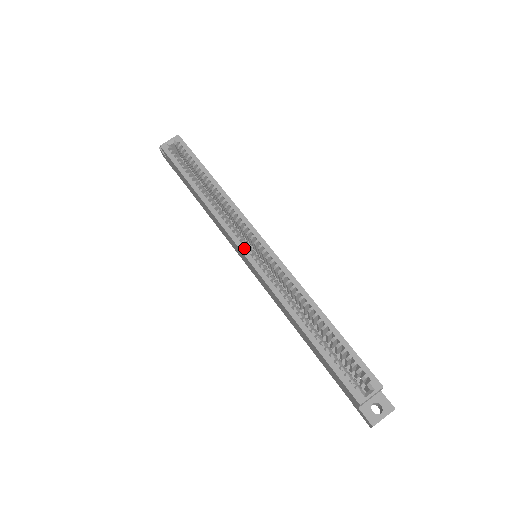
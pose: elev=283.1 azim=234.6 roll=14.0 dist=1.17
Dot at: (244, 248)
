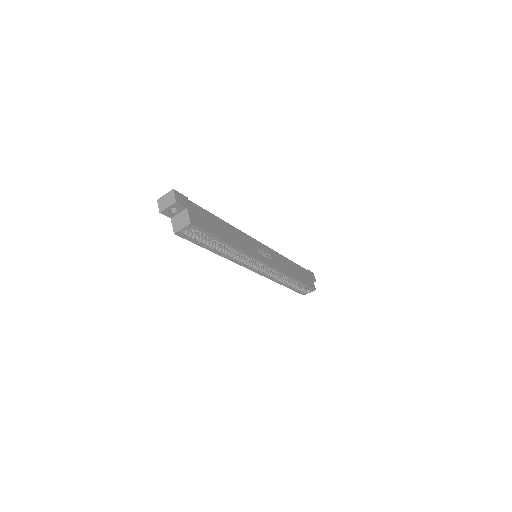
Dot at: (254, 270)
